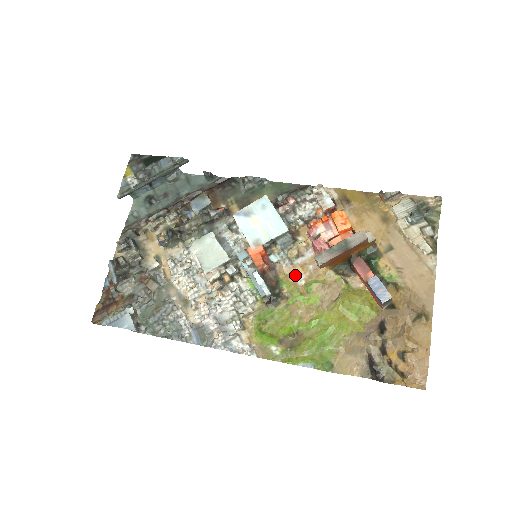
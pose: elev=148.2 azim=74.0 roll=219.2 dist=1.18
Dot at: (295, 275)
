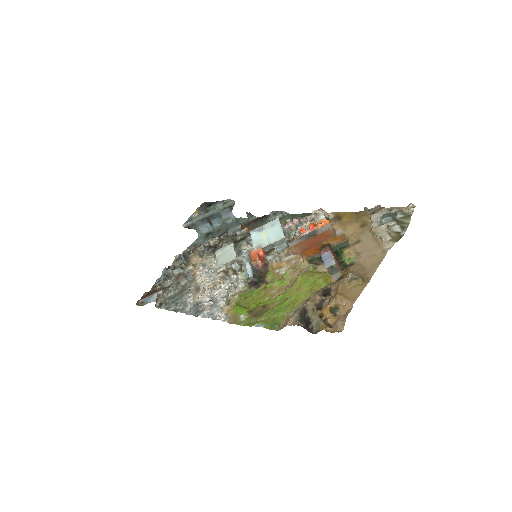
Dot at: (280, 268)
